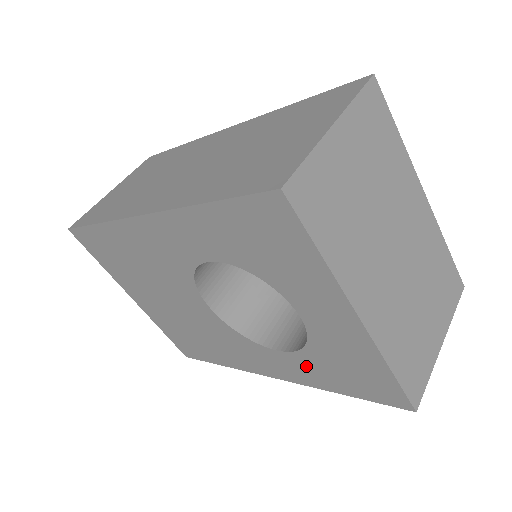
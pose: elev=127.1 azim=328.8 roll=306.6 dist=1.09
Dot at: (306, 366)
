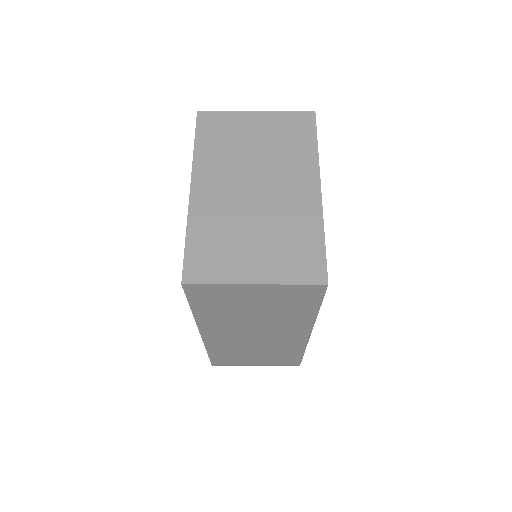
Dot at: occluded
